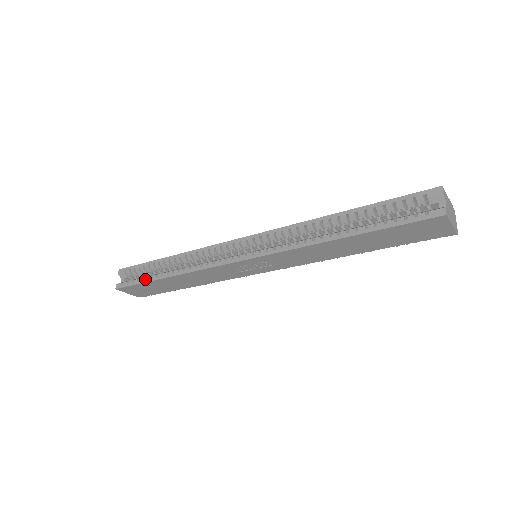
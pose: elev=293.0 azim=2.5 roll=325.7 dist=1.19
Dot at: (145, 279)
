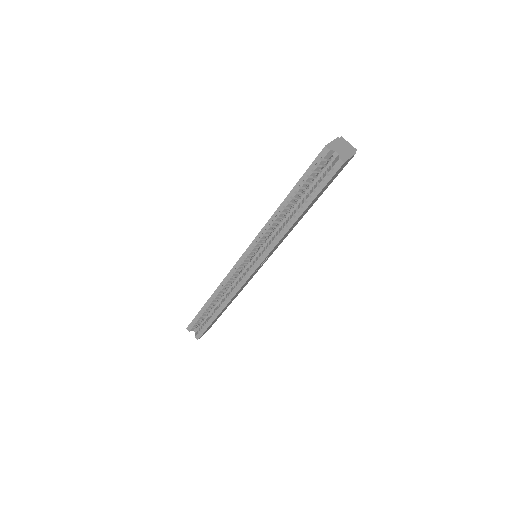
Dot at: (209, 322)
